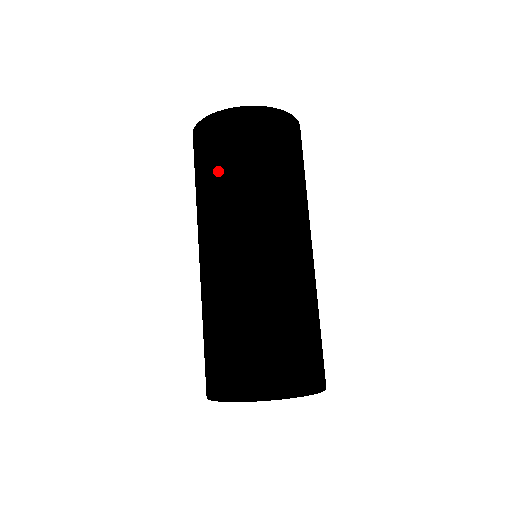
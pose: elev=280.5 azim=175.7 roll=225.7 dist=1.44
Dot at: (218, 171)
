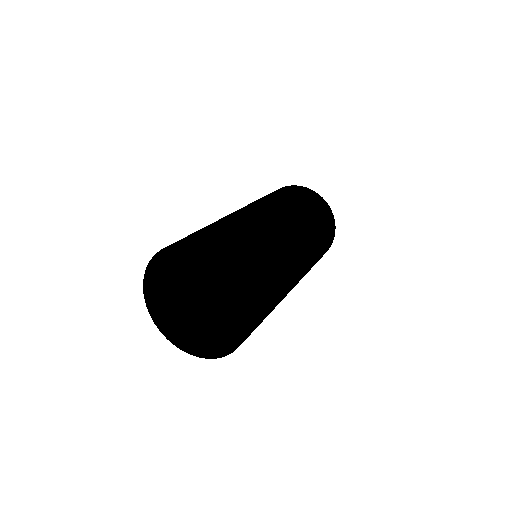
Dot at: (288, 196)
